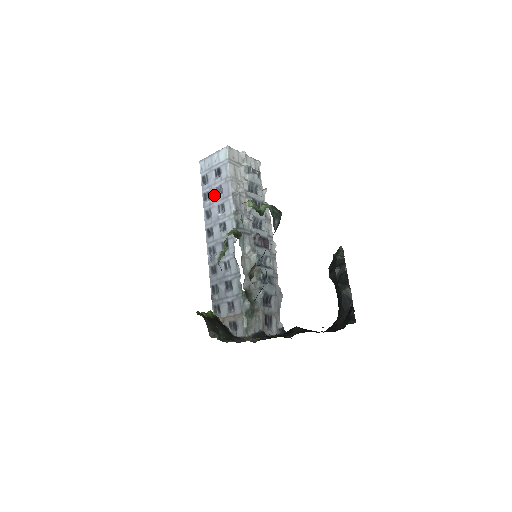
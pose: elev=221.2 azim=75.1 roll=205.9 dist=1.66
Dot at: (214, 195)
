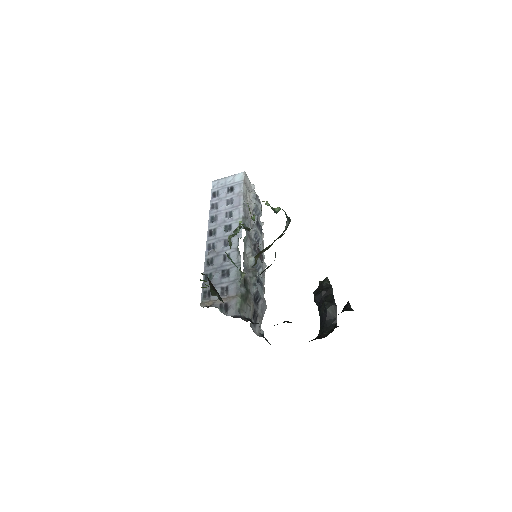
Dot at: (223, 204)
